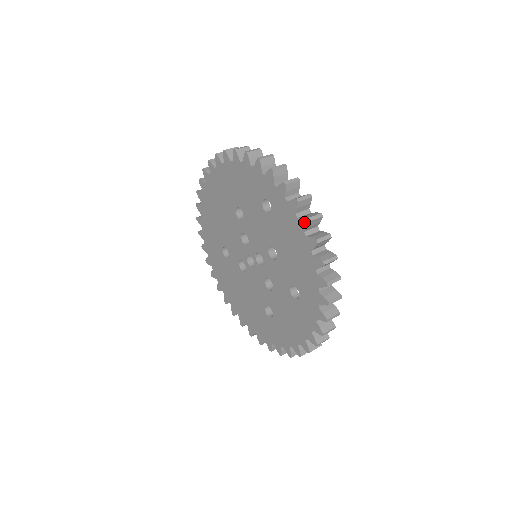
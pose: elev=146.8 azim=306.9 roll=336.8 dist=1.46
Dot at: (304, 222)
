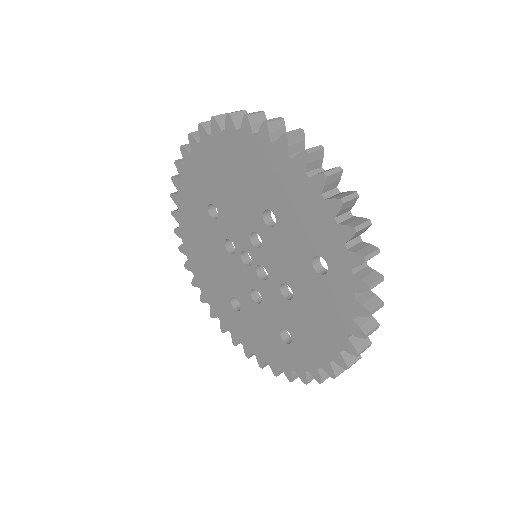
Dot at: (358, 332)
